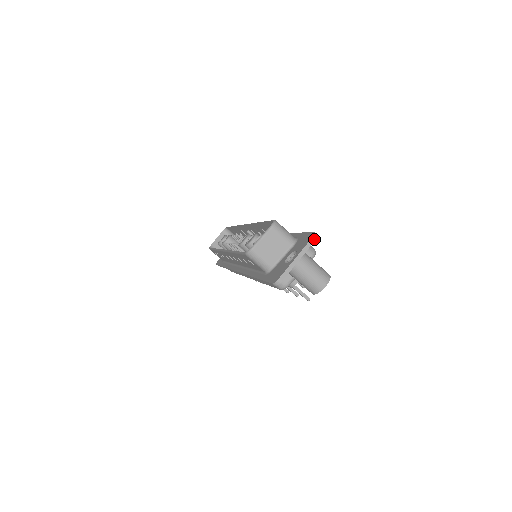
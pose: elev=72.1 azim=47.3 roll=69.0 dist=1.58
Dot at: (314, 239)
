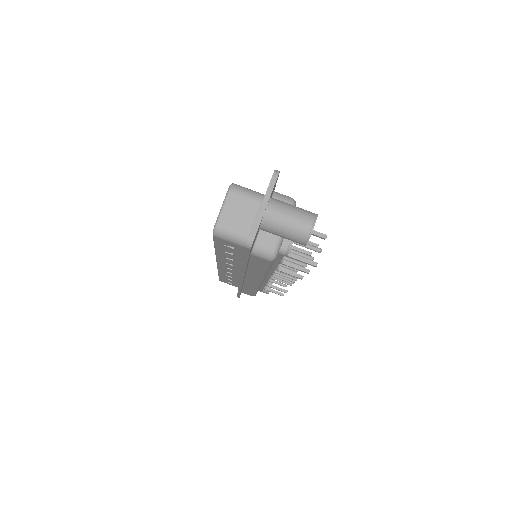
Dot at: (276, 176)
